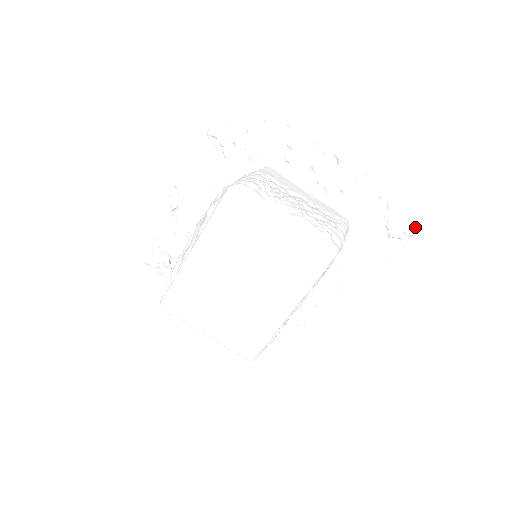
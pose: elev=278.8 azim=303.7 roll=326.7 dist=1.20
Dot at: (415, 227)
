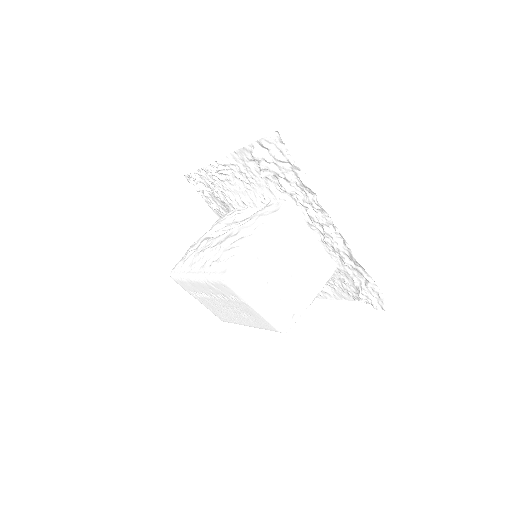
Dot at: (376, 306)
